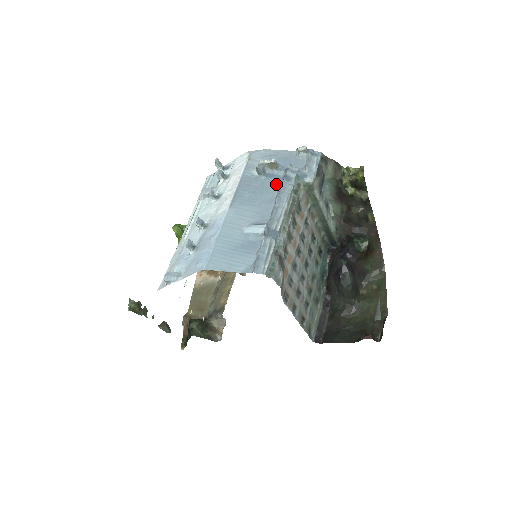
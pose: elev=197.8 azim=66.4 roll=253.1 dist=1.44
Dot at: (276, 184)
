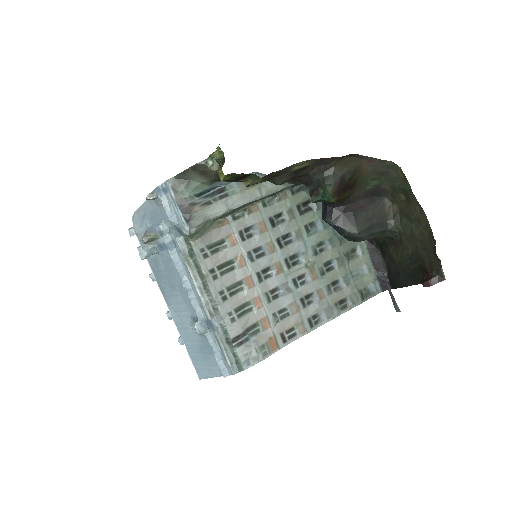
Dot at: (171, 258)
